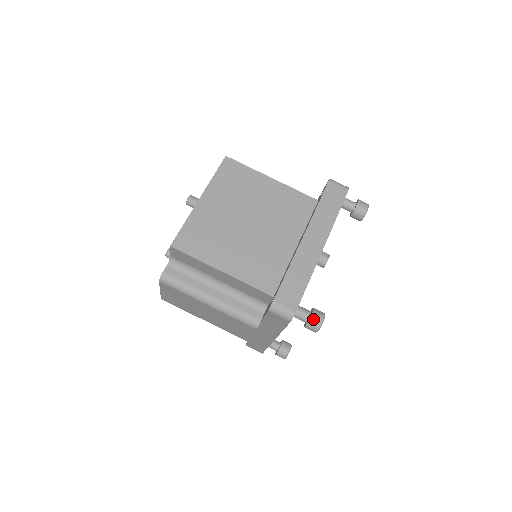
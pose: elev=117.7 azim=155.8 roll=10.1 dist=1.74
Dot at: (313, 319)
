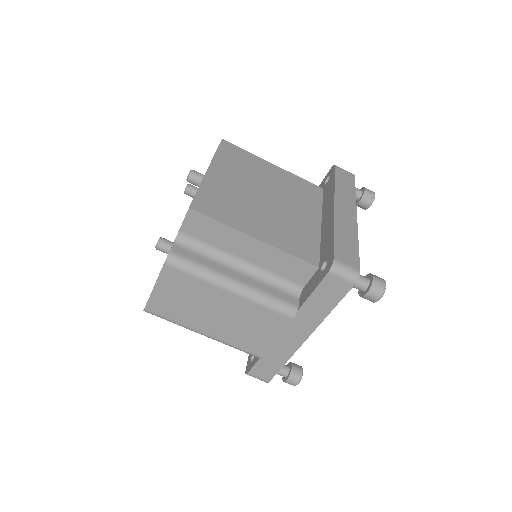
Dot at: (376, 282)
